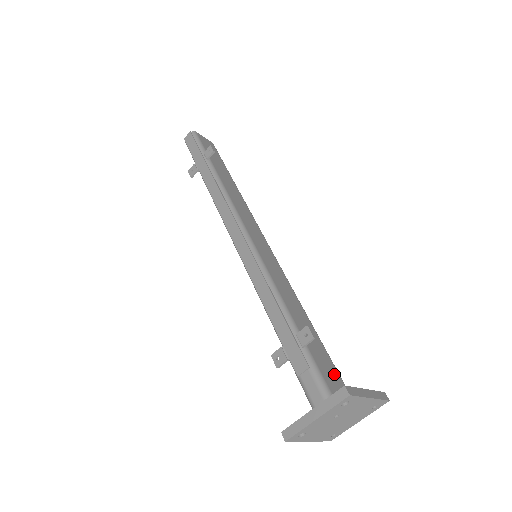
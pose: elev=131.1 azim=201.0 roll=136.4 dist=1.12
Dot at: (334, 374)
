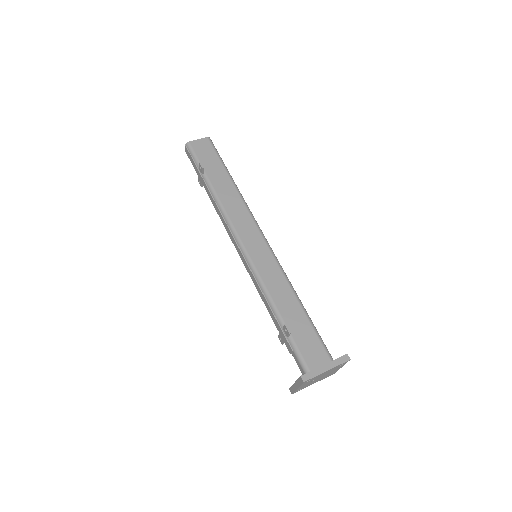
Dot at: (315, 345)
